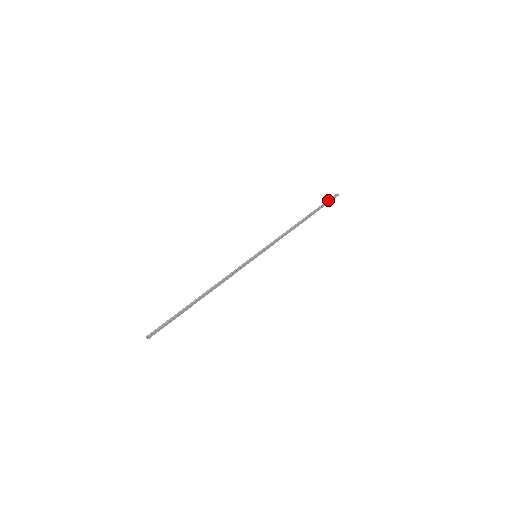
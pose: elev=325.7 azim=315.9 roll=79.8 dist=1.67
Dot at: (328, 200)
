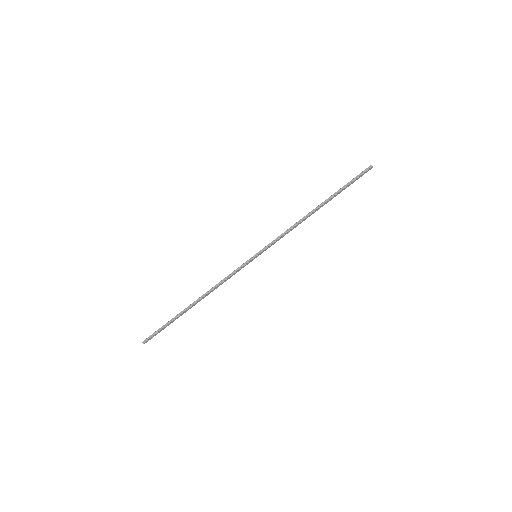
Dot at: (356, 177)
